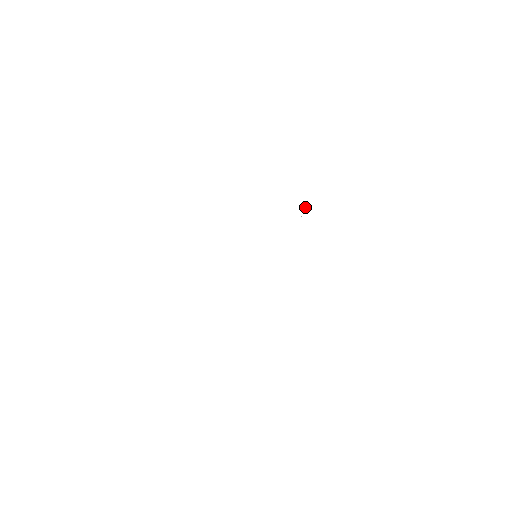
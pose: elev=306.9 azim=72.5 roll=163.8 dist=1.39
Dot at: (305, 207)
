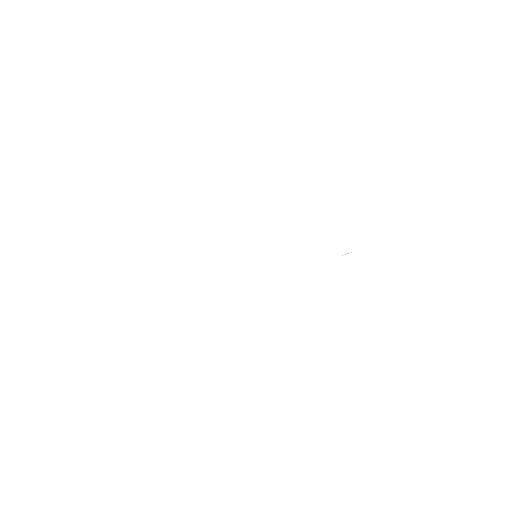
Dot at: occluded
